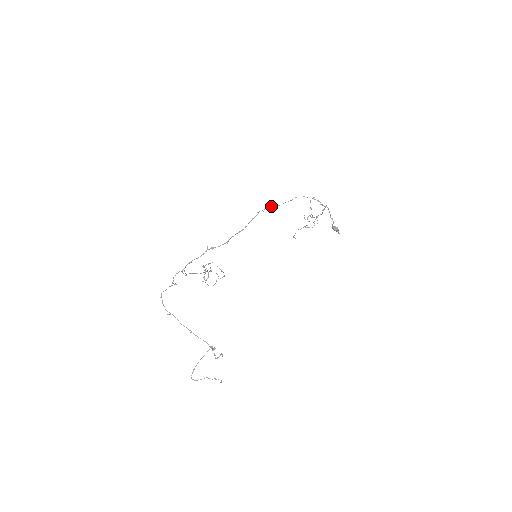
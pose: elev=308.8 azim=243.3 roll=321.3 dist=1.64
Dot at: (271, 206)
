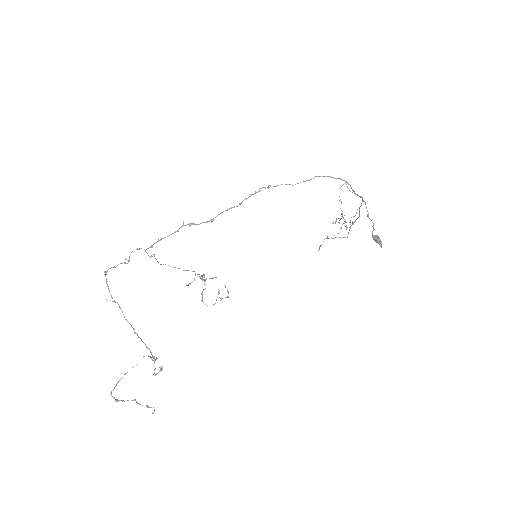
Dot at: (281, 184)
